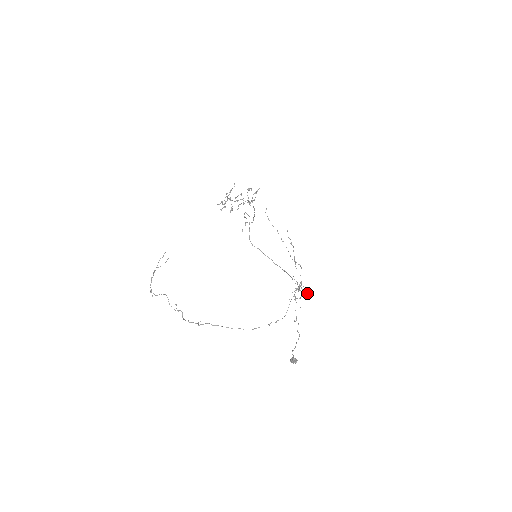
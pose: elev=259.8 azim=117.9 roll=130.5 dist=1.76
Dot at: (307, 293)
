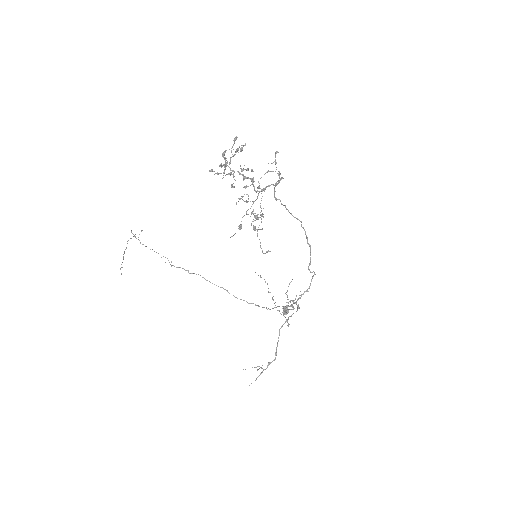
Dot at: occluded
